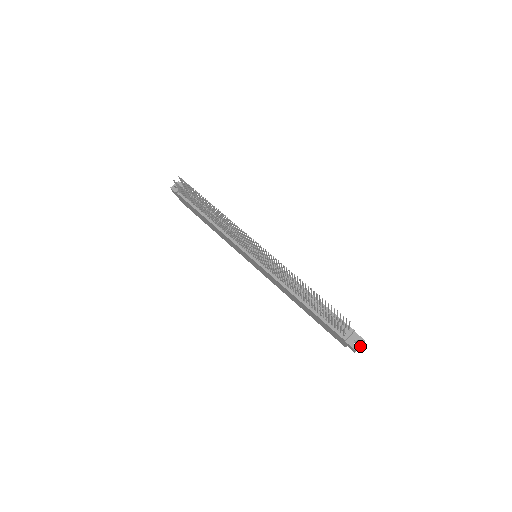
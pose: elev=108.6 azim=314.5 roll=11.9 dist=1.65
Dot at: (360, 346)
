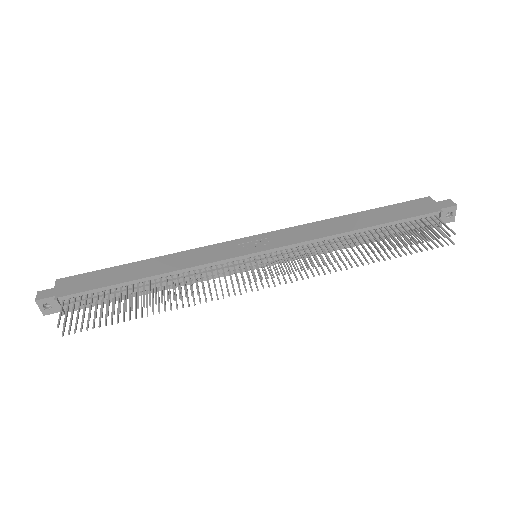
Dot at: occluded
